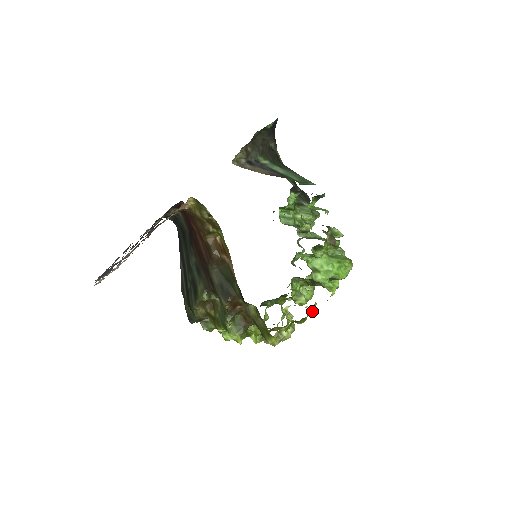
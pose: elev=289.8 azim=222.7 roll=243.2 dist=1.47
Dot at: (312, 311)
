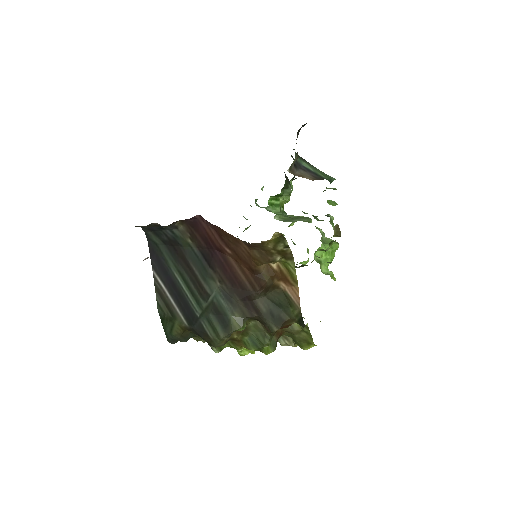
Dot at: occluded
